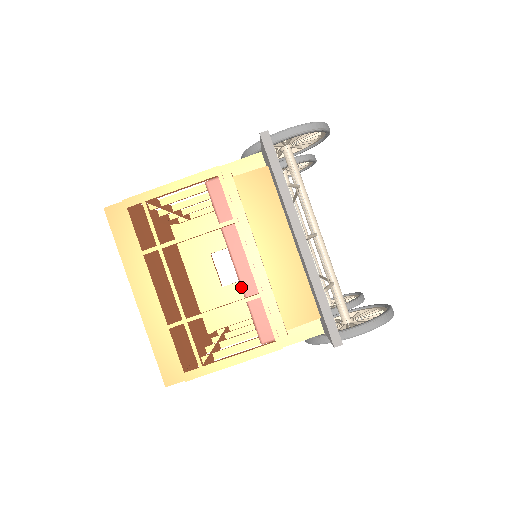
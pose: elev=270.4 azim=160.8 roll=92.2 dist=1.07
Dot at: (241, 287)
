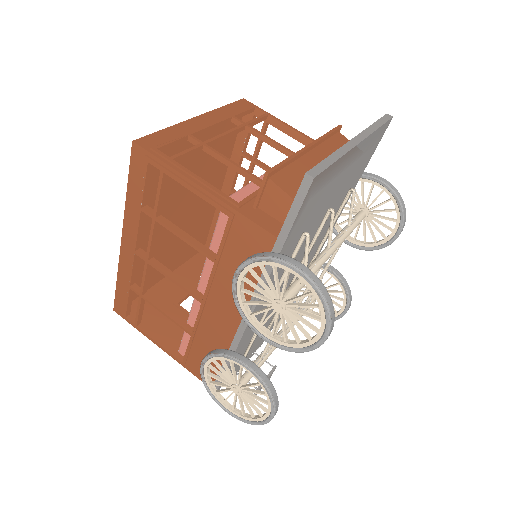
Dot at: (259, 177)
